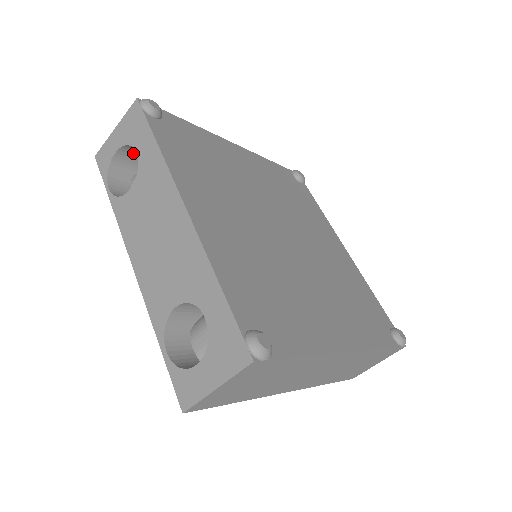
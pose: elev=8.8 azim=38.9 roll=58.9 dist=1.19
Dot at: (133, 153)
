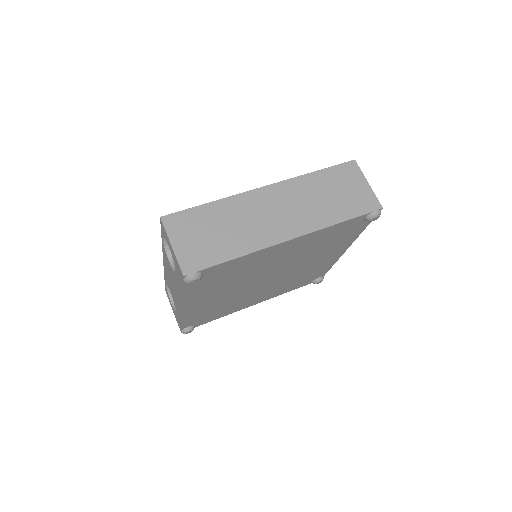
Dot at: occluded
